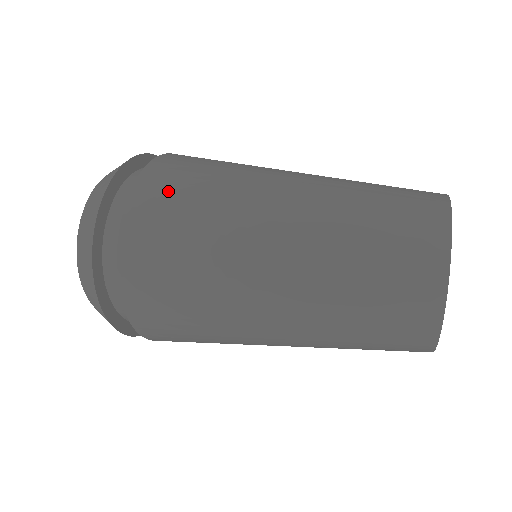
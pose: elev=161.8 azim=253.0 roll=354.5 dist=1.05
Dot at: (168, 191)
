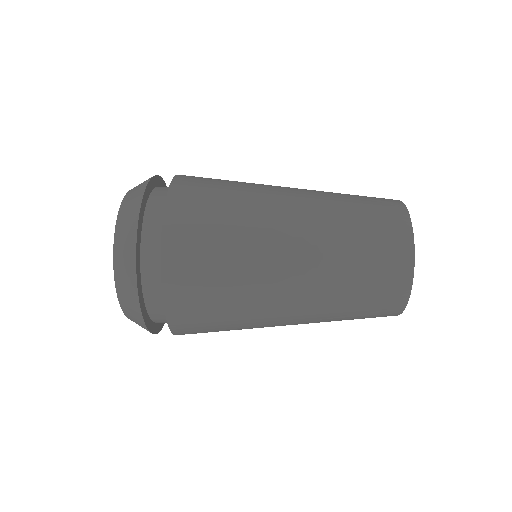
Dot at: (195, 287)
